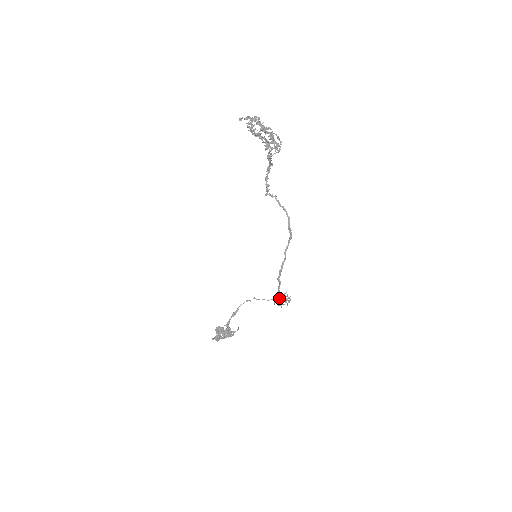
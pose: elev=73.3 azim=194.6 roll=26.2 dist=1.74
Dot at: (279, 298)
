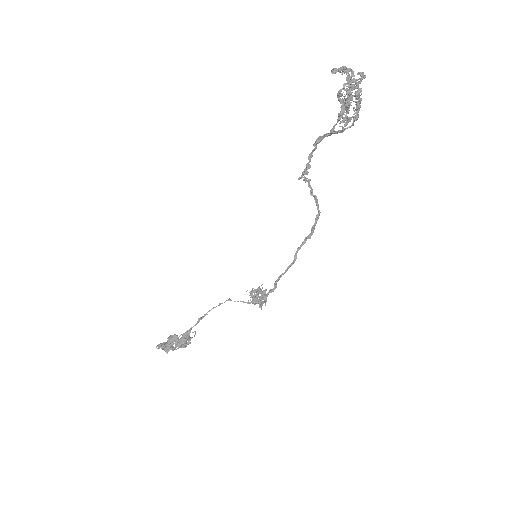
Dot at: (265, 302)
